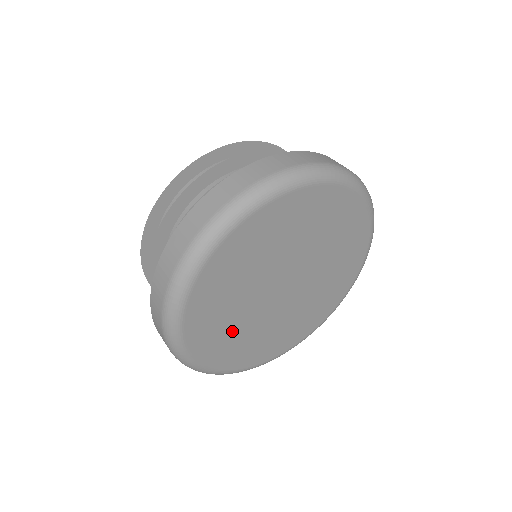
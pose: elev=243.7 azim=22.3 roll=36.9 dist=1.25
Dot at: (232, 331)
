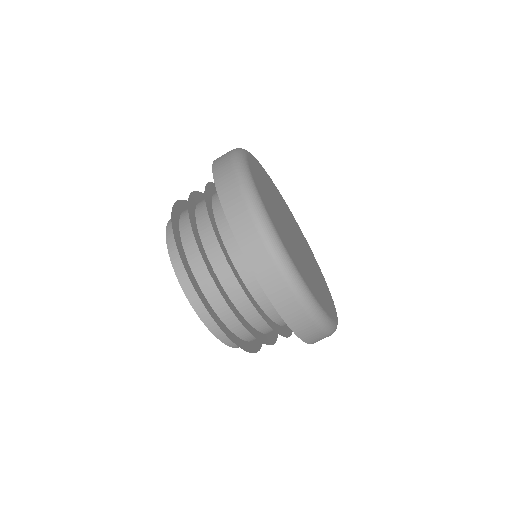
Dot at: (310, 278)
